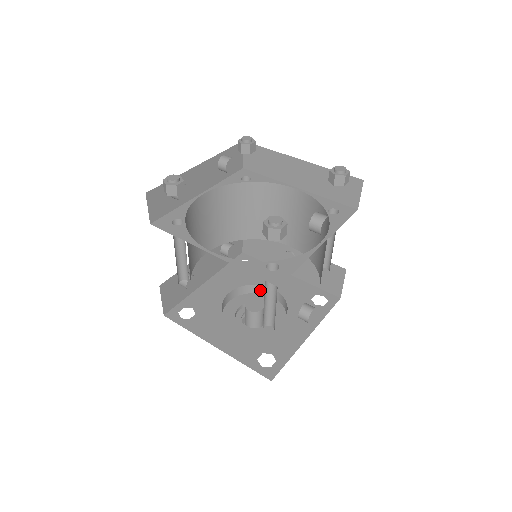
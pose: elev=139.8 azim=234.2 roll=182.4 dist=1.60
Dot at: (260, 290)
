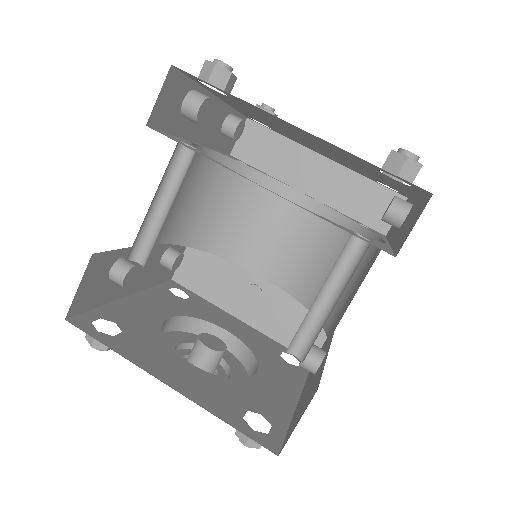
Dot at: (204, 330)
